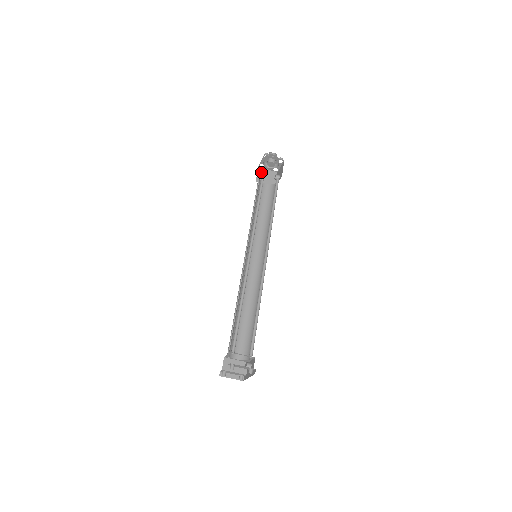
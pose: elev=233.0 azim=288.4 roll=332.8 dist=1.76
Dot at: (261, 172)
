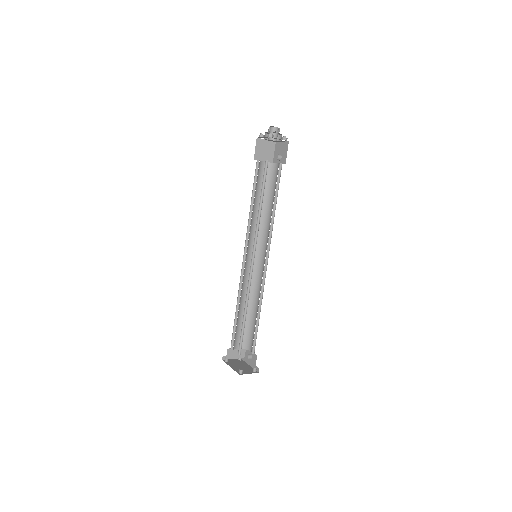
Dot at: (259, 145)
